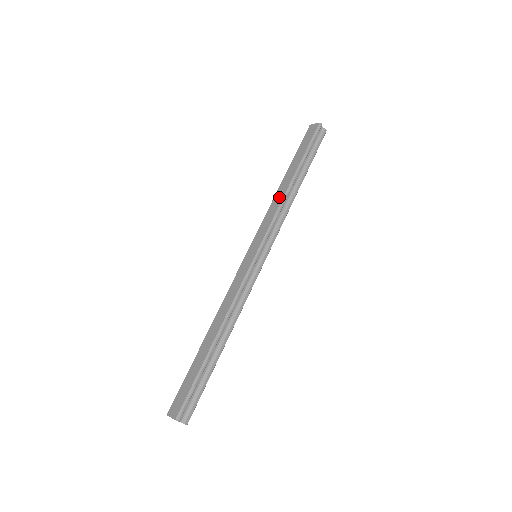
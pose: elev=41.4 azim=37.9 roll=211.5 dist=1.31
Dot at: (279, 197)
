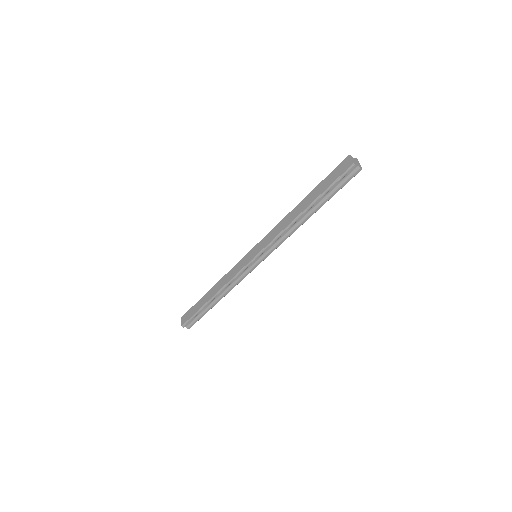
Dot at: (287, 221)
